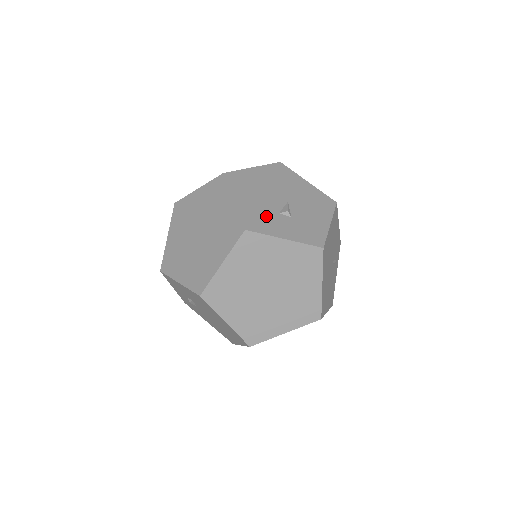
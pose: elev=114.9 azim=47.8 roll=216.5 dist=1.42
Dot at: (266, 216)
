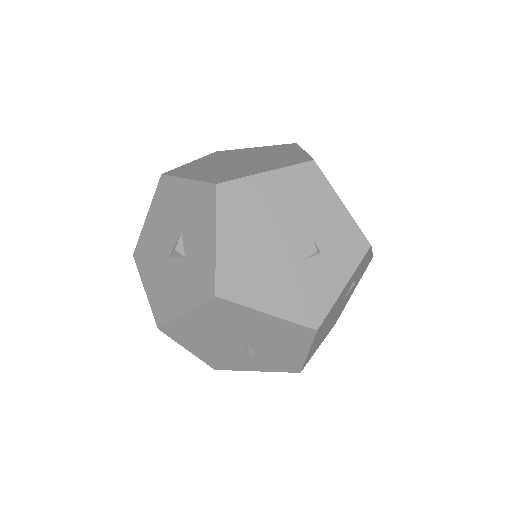
Dot at: (229, 358)
